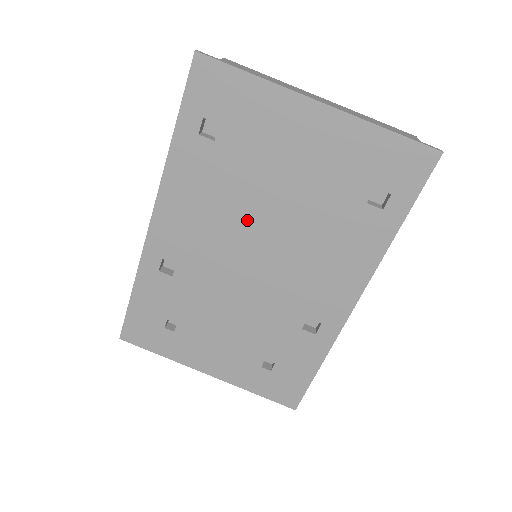
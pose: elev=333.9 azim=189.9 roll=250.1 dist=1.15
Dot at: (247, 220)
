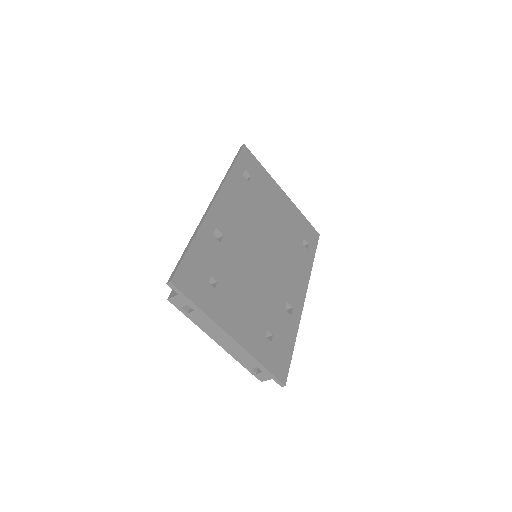
Dot at: (260, 227)
